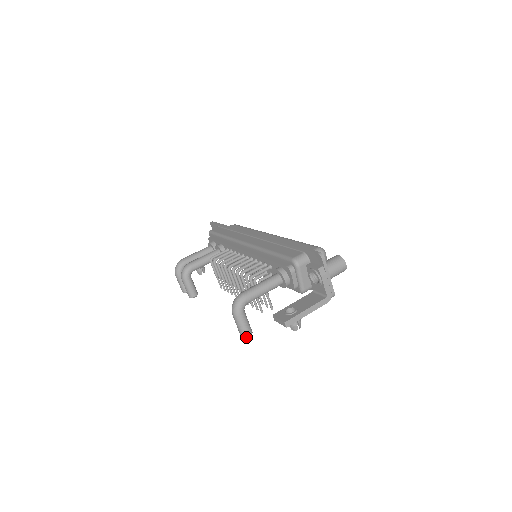
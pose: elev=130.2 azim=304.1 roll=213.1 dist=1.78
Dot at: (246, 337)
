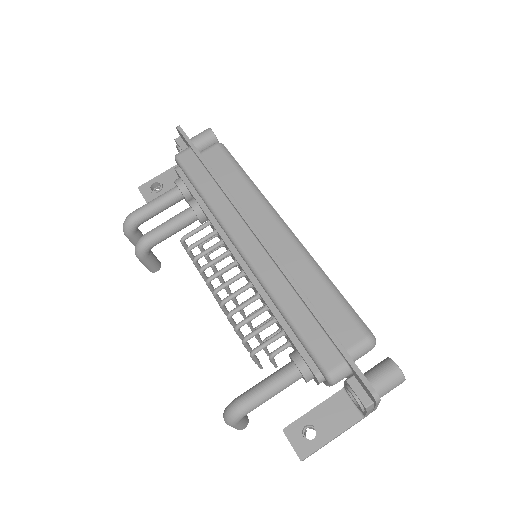
Dot at: occluded
